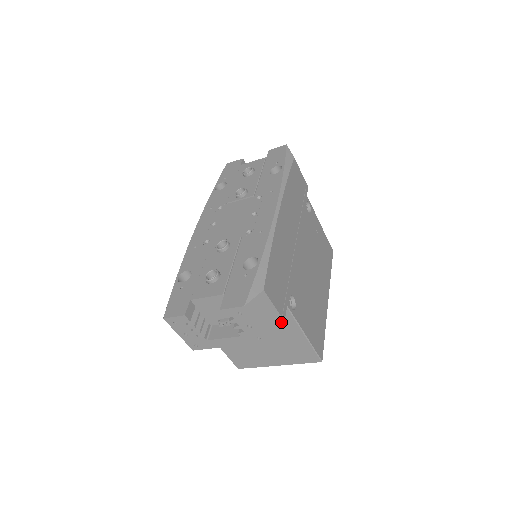
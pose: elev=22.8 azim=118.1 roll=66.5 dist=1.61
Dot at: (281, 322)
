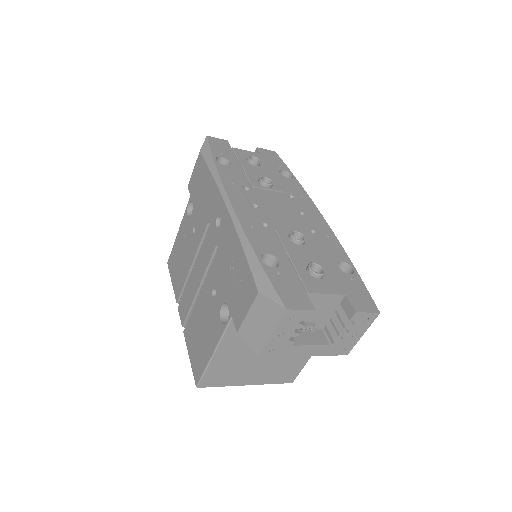
Dot at: occluded
